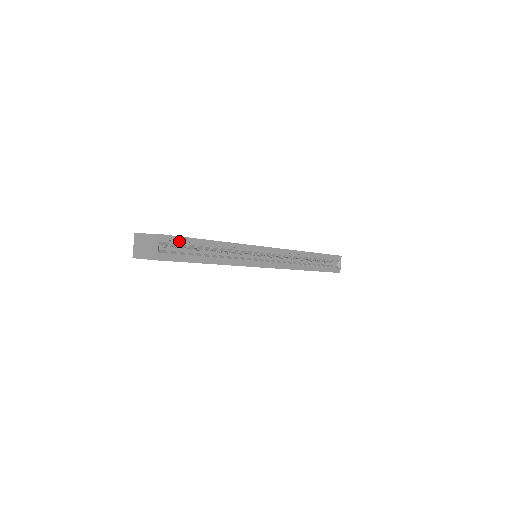
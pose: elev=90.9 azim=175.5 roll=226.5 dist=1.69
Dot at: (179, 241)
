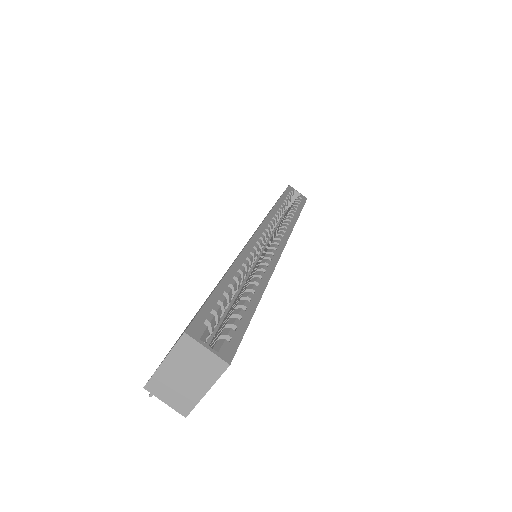
Dot at: (209, 313)
